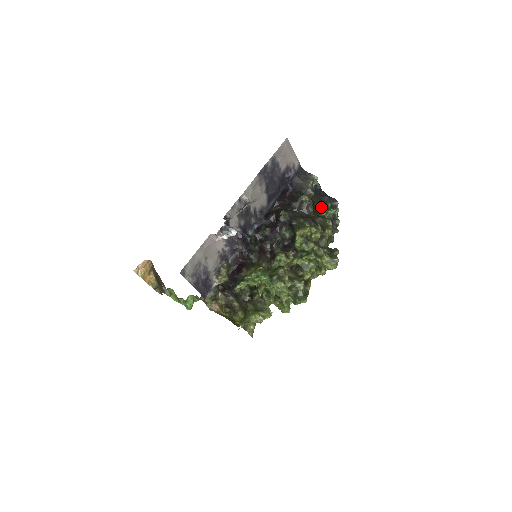
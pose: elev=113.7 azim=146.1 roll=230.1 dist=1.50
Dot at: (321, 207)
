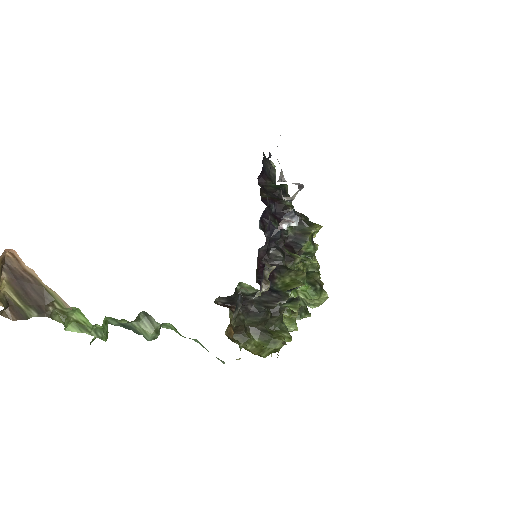
Dot at: occluded
